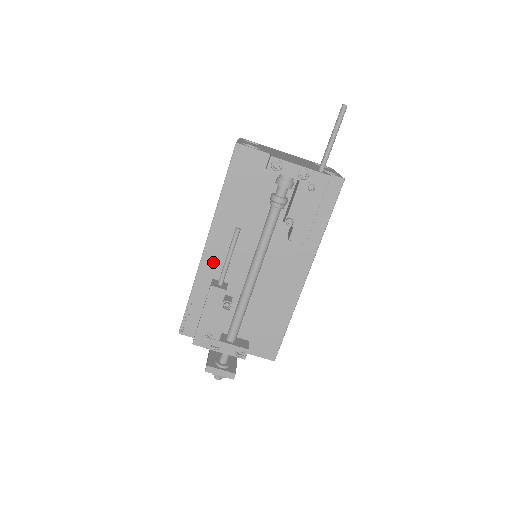
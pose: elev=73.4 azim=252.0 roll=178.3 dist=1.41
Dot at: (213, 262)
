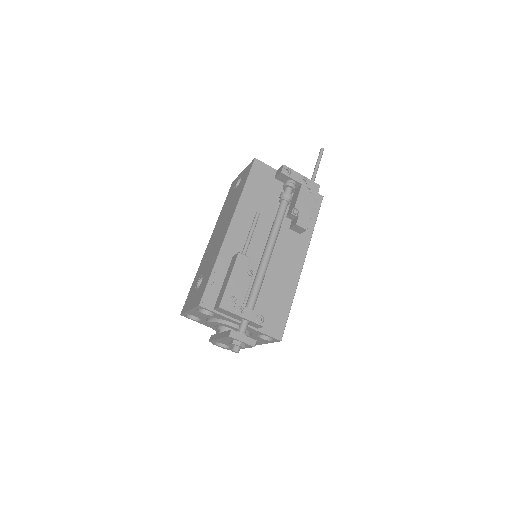
Dot at: (234, 241)
